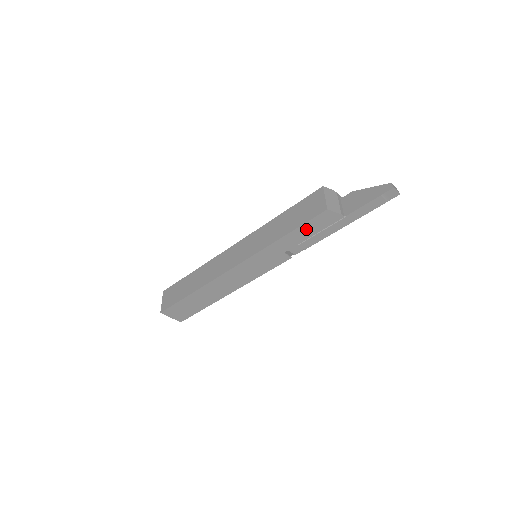
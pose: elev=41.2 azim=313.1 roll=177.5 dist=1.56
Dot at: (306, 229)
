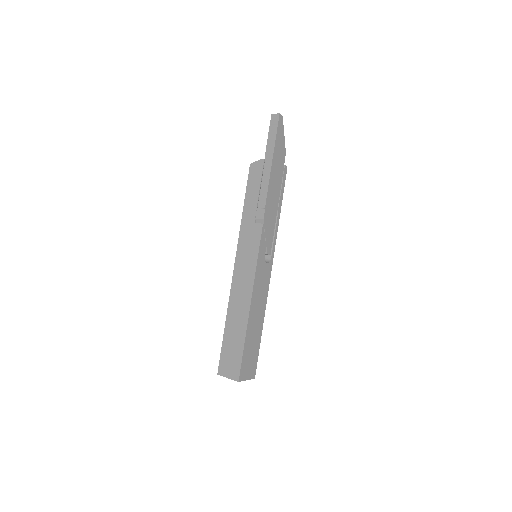
Dot at: (251, 190)
